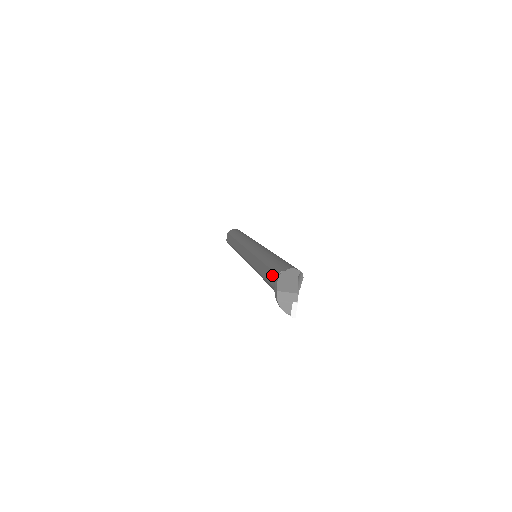
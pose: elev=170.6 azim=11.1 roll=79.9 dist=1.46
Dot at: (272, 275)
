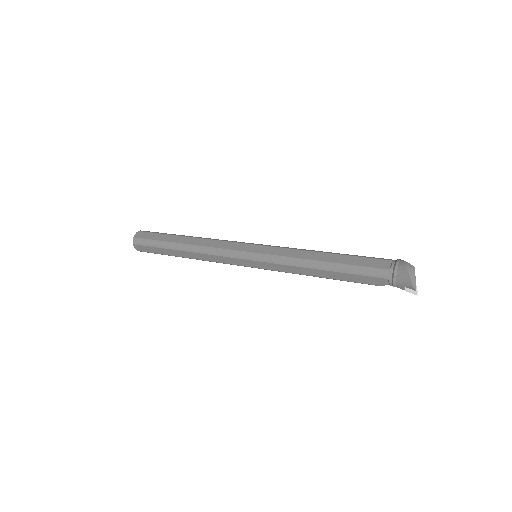
Dot at: (373, 261)
